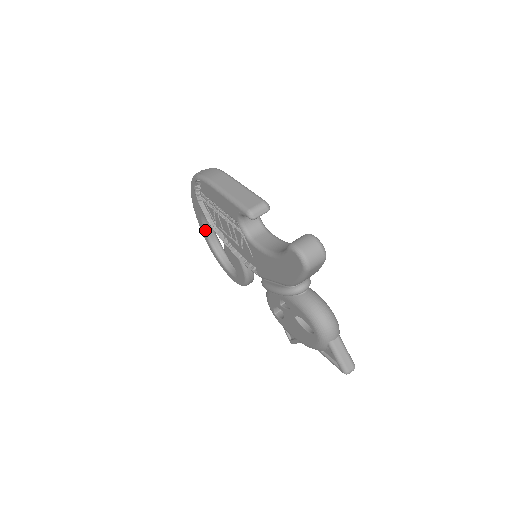
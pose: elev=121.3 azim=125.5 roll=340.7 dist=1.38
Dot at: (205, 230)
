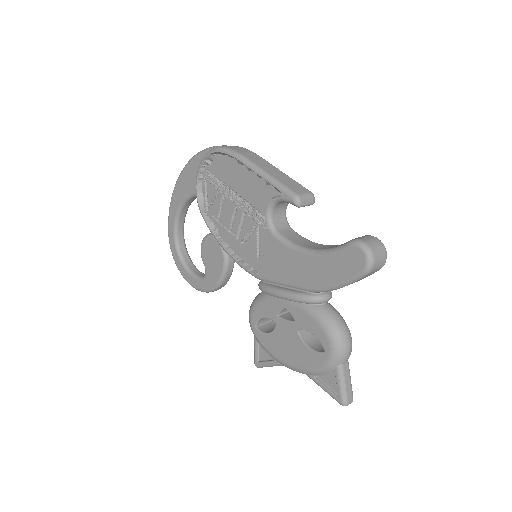
Dot at: (176, 218)
